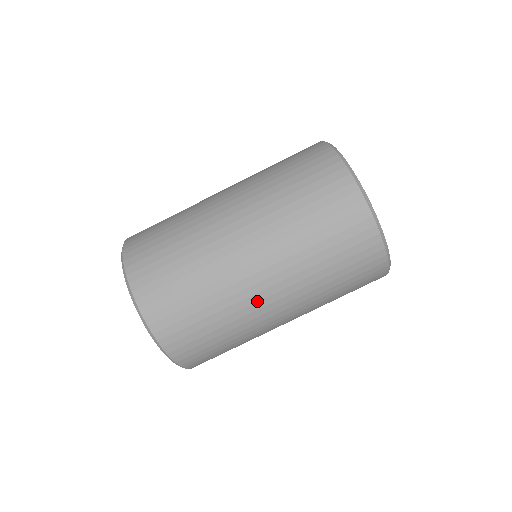
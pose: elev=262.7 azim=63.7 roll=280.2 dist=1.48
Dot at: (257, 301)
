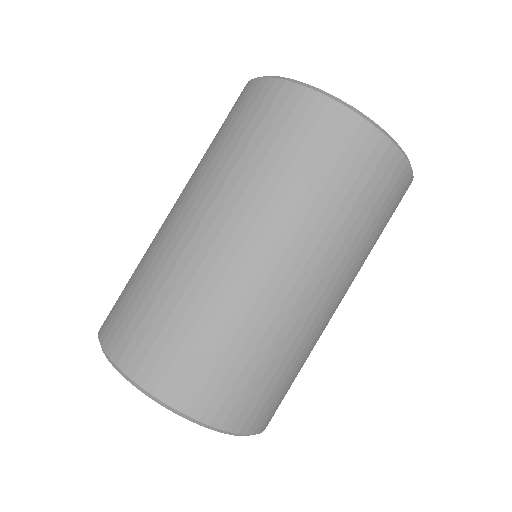
Dot at: (326, 318)
